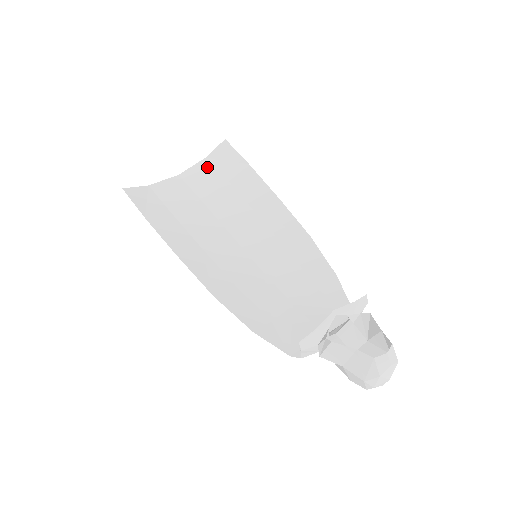
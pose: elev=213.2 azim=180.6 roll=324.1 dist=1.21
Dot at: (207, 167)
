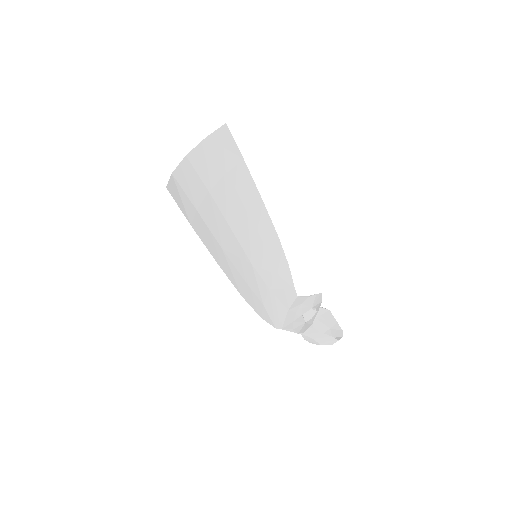
Dot at: (209, 151)
